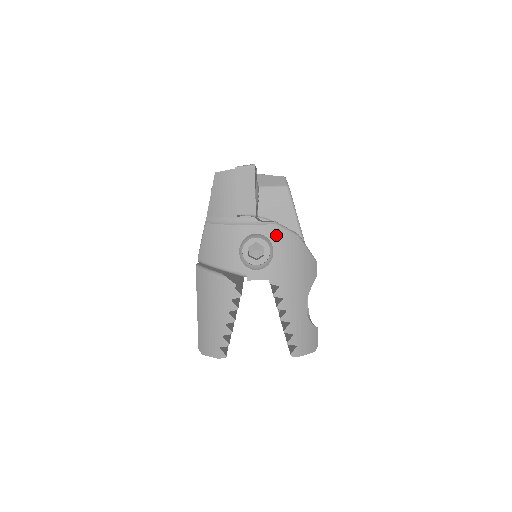
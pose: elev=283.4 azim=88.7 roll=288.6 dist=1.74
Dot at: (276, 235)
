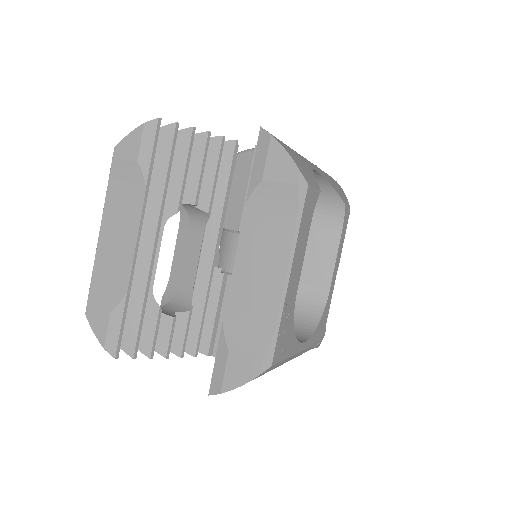
Dot at: occluded
